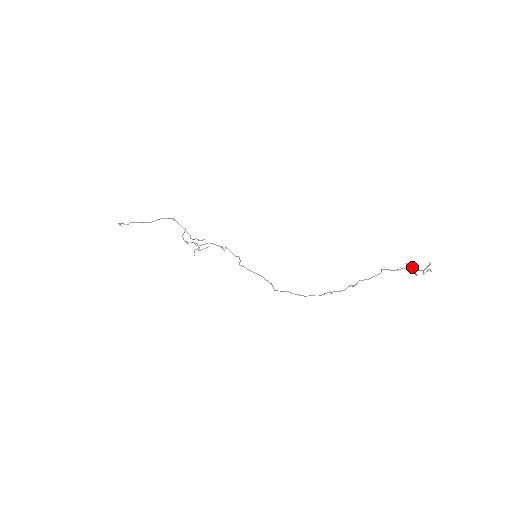
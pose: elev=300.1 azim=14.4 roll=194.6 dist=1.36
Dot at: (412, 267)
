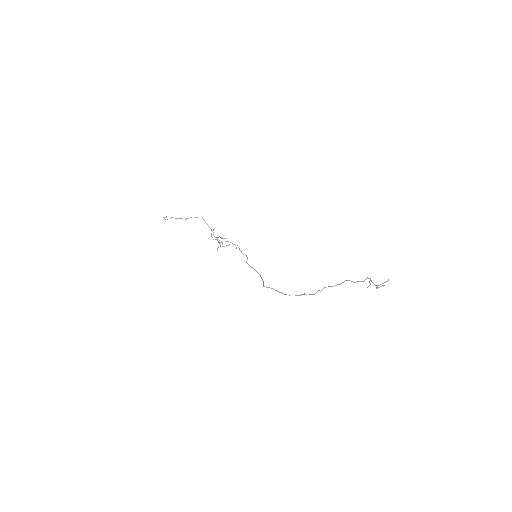
Dot at: (369, 281)
